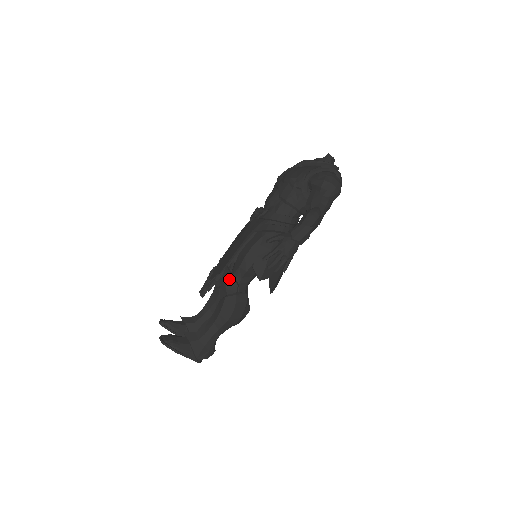
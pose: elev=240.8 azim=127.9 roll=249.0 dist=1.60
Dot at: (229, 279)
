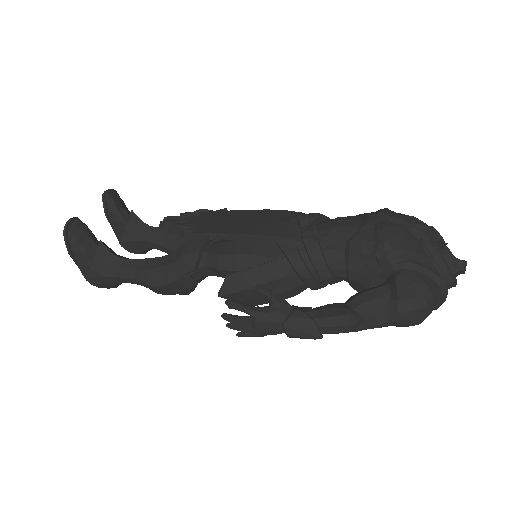
Dot at: (193, 253)
